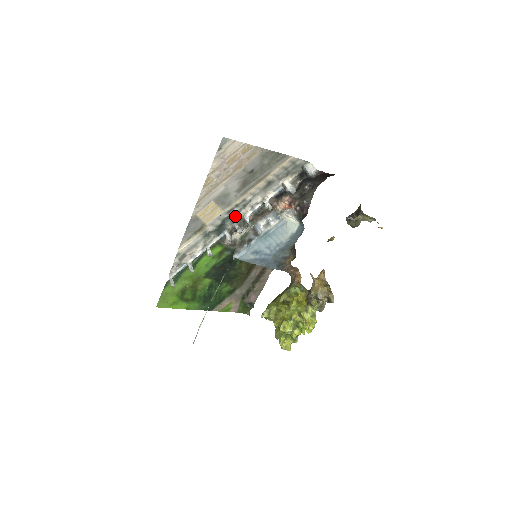
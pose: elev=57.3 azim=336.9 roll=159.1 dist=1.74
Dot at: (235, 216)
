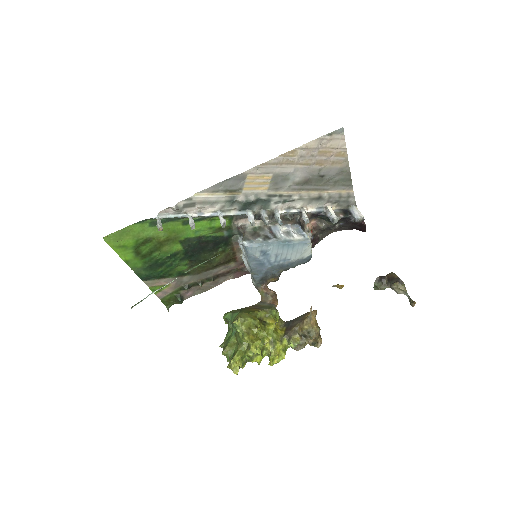
Dot at: (269, 204)
